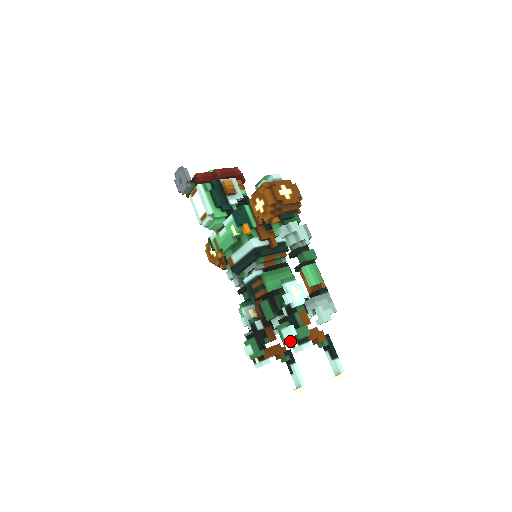
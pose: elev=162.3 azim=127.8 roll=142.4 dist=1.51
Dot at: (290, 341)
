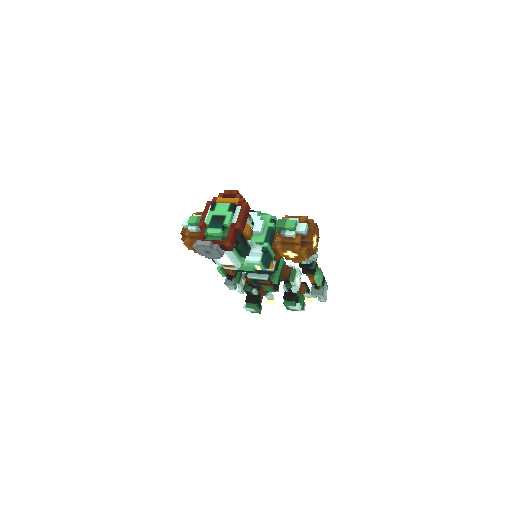
Dot at: occluded
